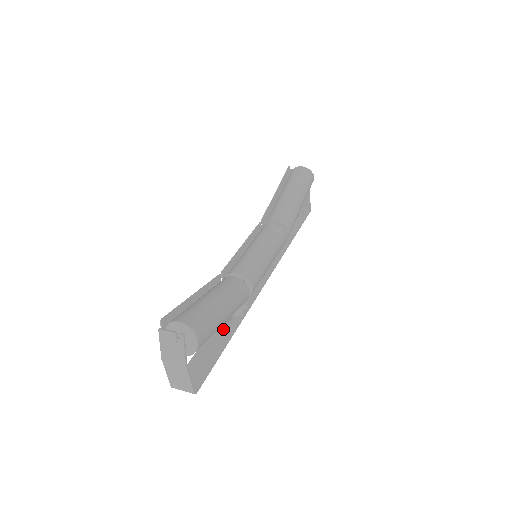
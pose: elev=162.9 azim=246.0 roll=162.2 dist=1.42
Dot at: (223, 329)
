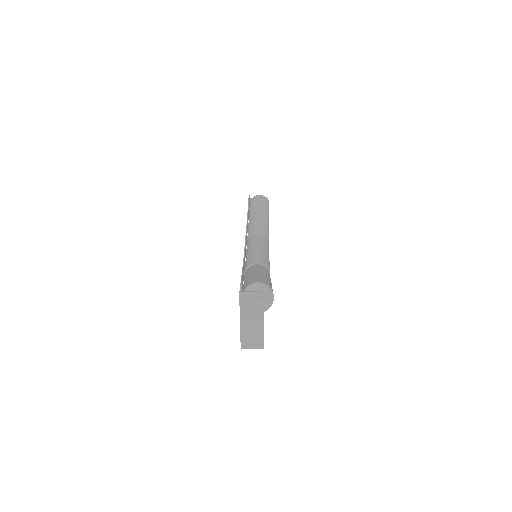
Dot at: occluded
